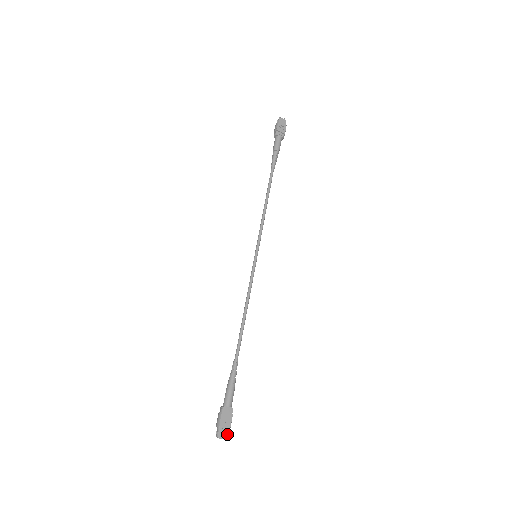
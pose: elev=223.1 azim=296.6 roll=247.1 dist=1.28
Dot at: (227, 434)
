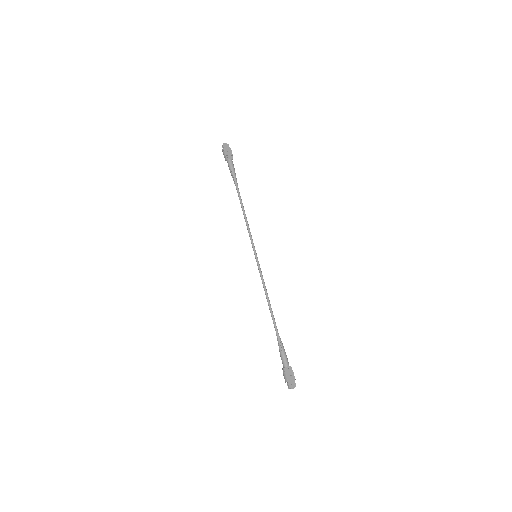
Dot at: (295, 384)
